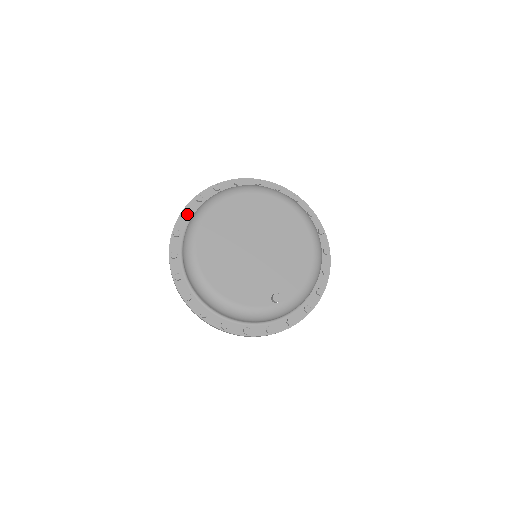
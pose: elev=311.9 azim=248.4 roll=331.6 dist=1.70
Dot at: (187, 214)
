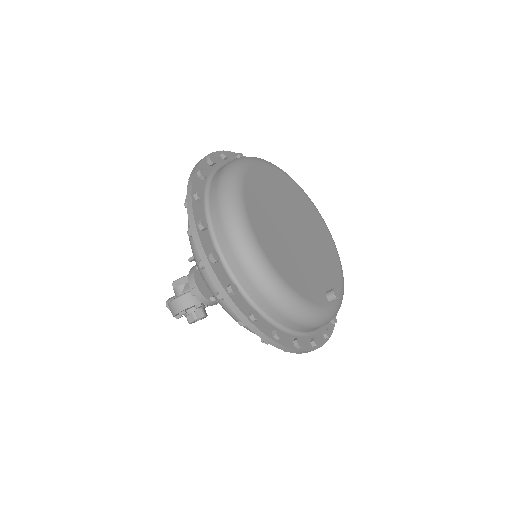
Dot at: (205, 174)
